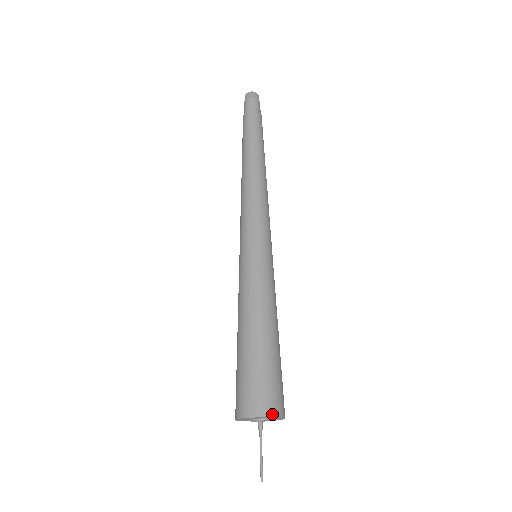
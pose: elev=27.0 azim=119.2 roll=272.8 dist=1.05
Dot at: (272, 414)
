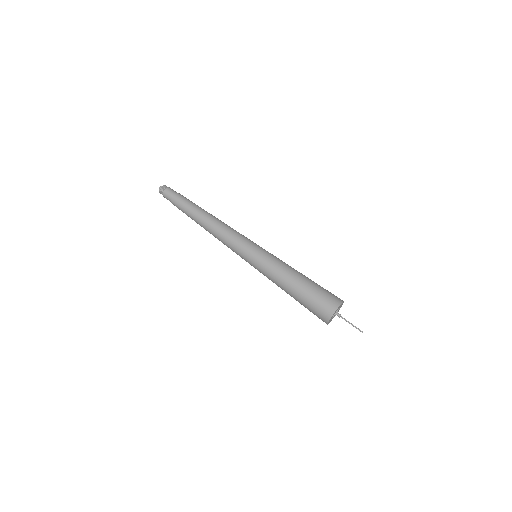
Dot at: (337, 306)
